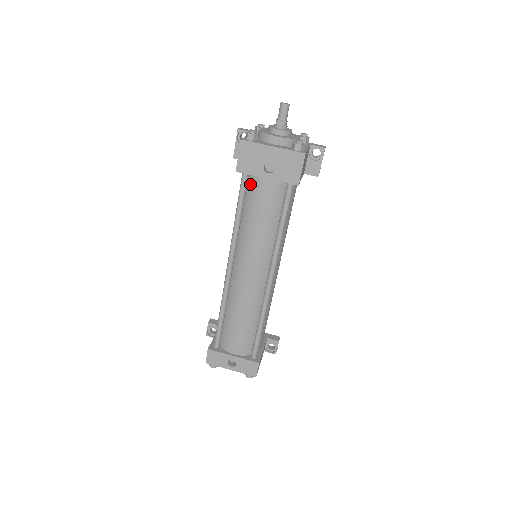
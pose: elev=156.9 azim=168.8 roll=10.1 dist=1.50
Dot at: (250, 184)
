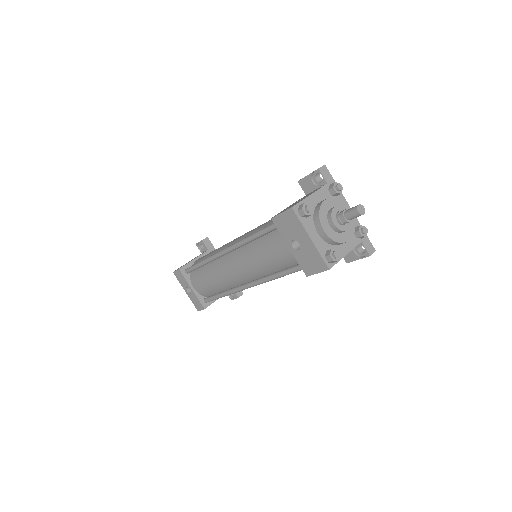
Dot at: (278, 232)
